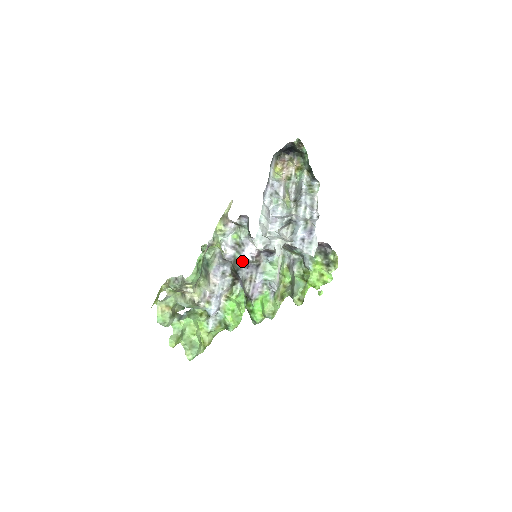
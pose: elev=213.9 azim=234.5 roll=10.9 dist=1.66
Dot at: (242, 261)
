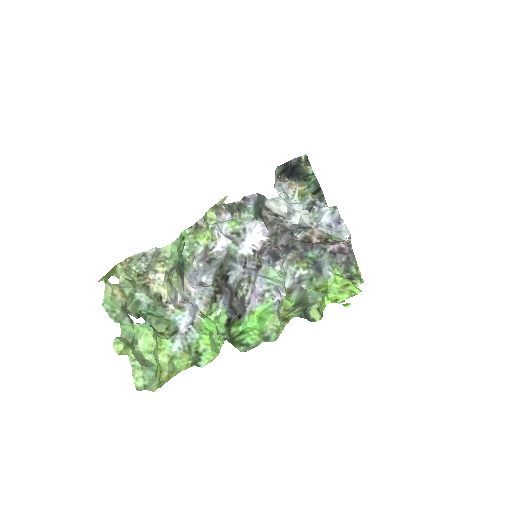
Dot at: (239, 255)
